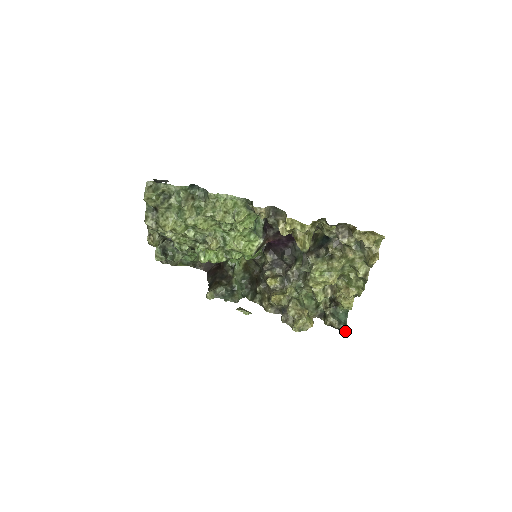
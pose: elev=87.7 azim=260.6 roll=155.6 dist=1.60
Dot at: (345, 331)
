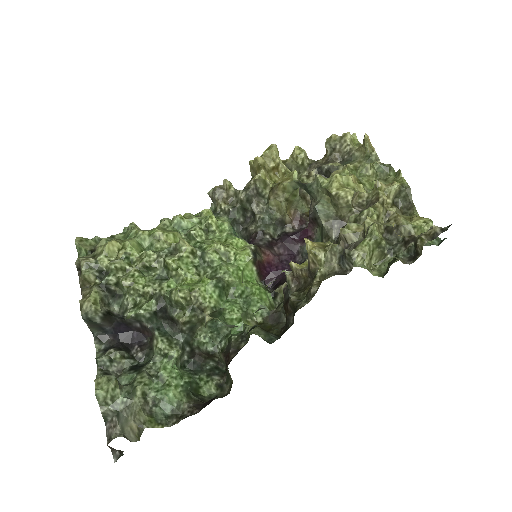
Dot at: occluded
